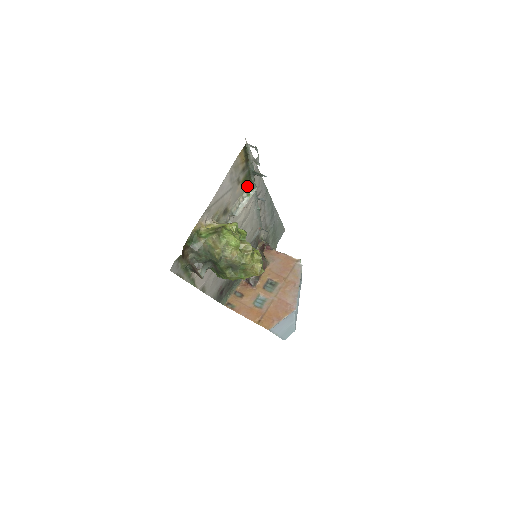
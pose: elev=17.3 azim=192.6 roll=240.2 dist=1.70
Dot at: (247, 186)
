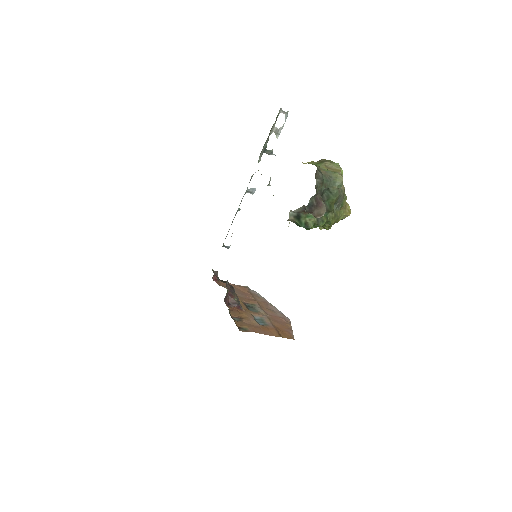
Dot at: occluded
